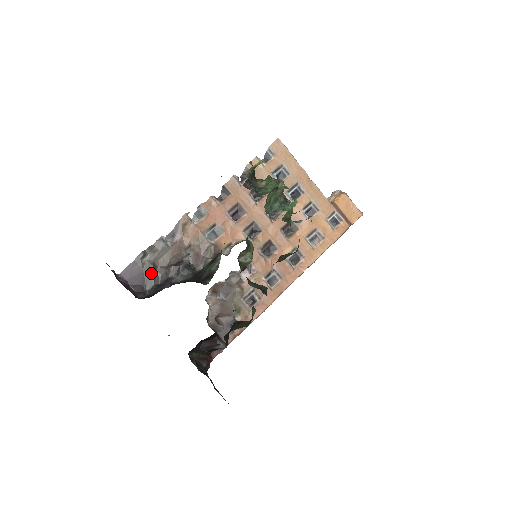
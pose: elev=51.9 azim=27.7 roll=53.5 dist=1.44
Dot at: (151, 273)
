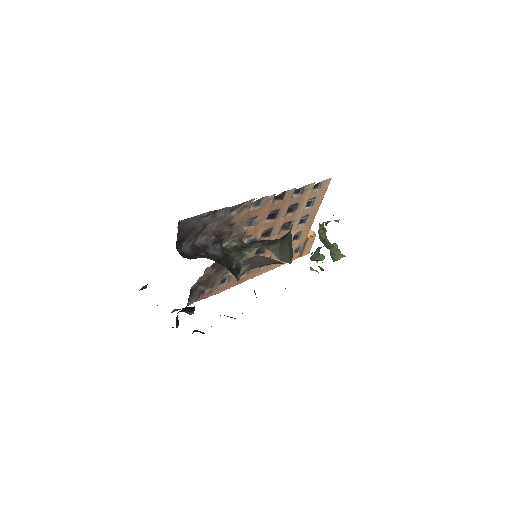
Dot at: (198, 232)
